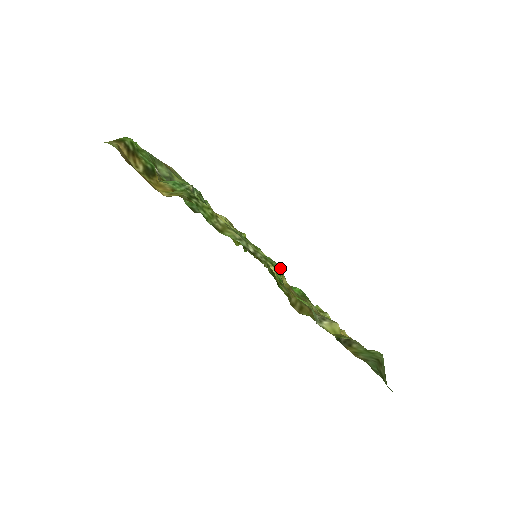
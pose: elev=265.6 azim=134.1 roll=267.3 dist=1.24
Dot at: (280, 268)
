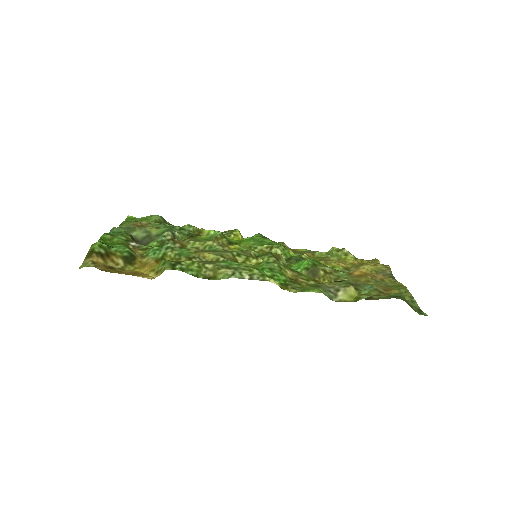
Dot at: (280, 266)
